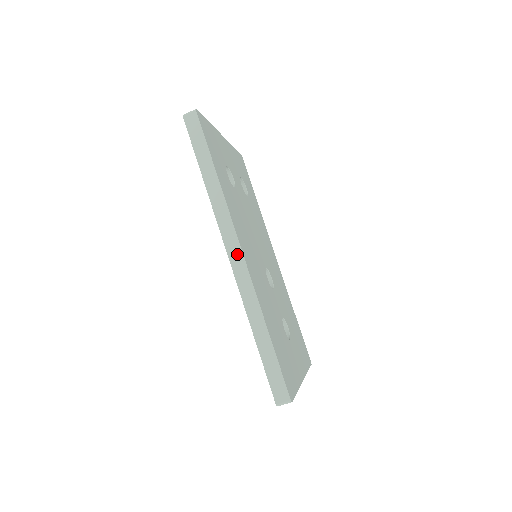
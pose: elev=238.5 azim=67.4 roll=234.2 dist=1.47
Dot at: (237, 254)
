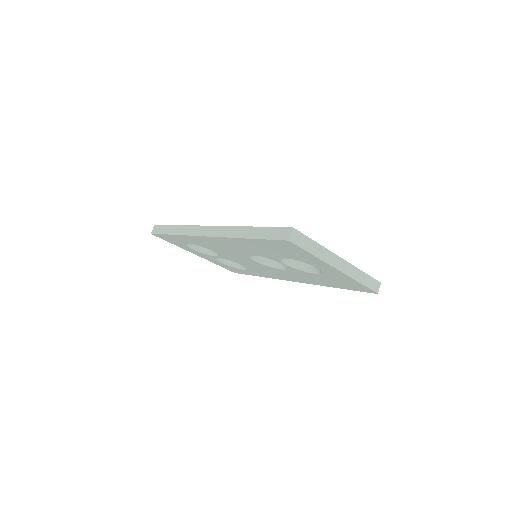
Dot at: (209, 230)
